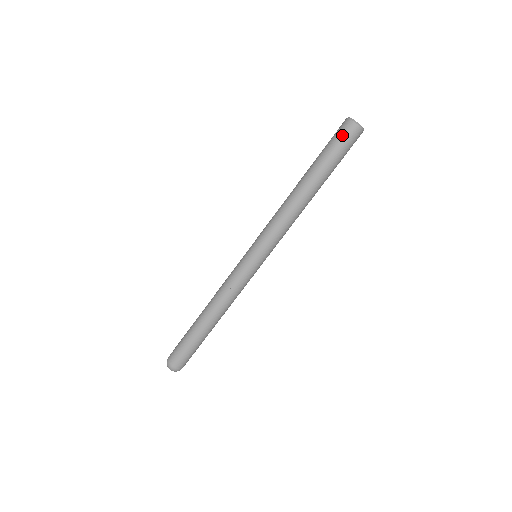
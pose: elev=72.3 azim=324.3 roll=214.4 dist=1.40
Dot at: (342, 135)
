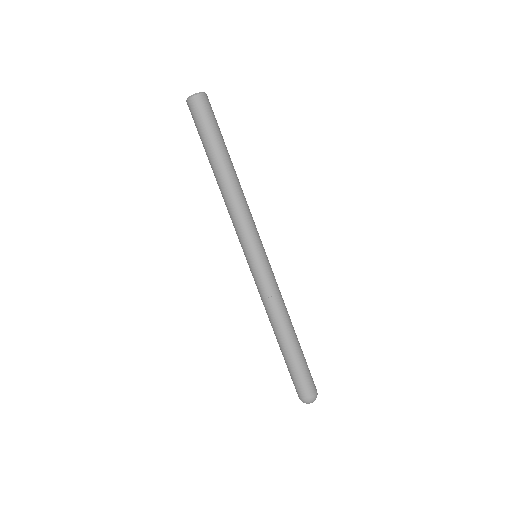
Dot at: (200, 112)
